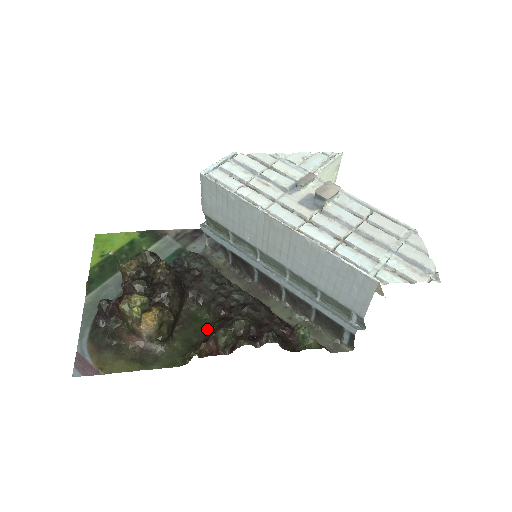
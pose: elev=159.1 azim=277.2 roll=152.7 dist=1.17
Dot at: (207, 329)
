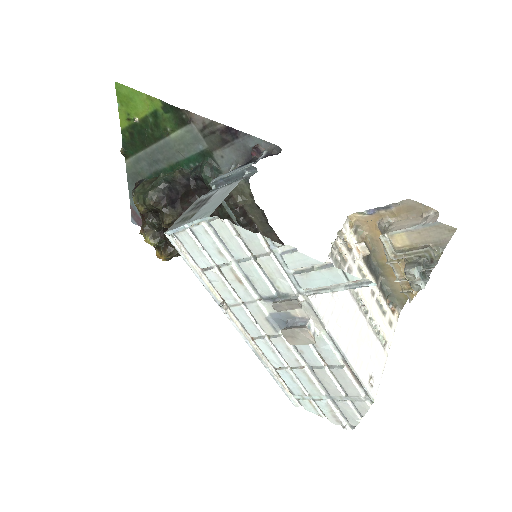
Dot at: occluded
